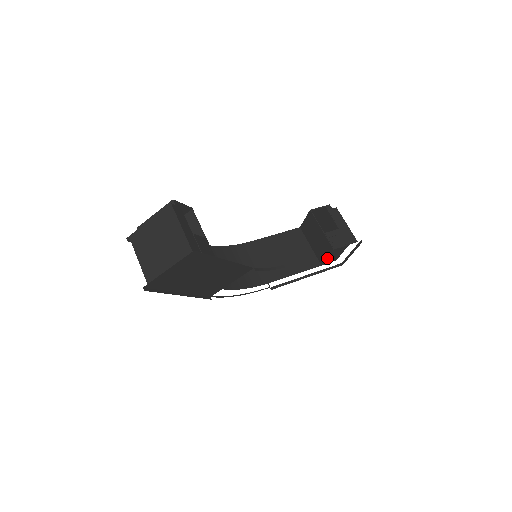
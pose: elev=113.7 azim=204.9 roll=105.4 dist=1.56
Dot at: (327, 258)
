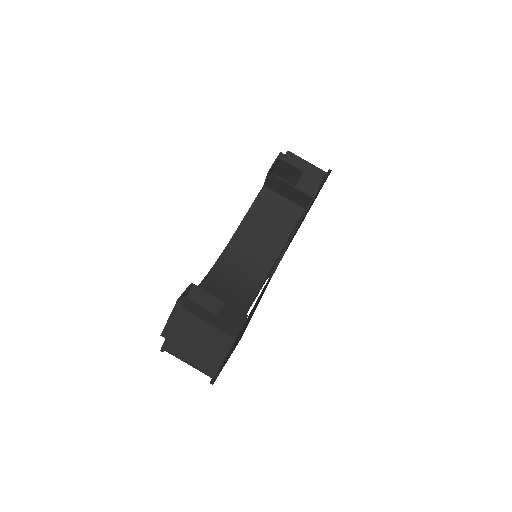
Dot at: (308, 203)
